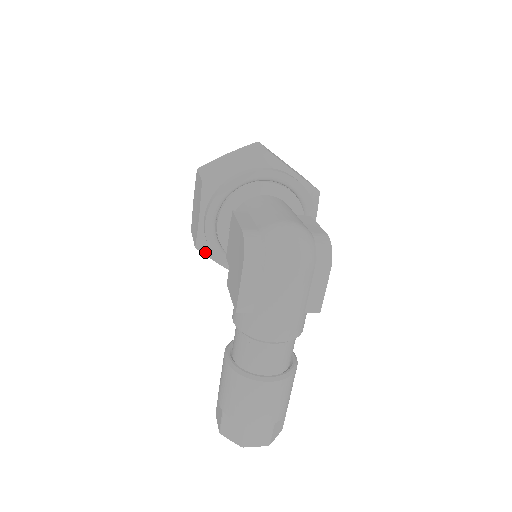
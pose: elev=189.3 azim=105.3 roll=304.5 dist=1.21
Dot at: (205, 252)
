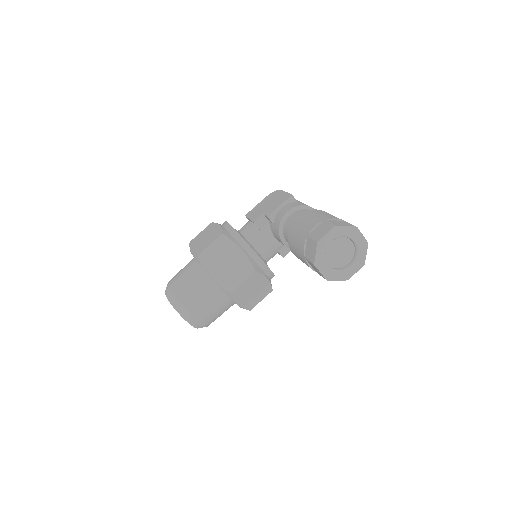
Dot at: (229, 237)
